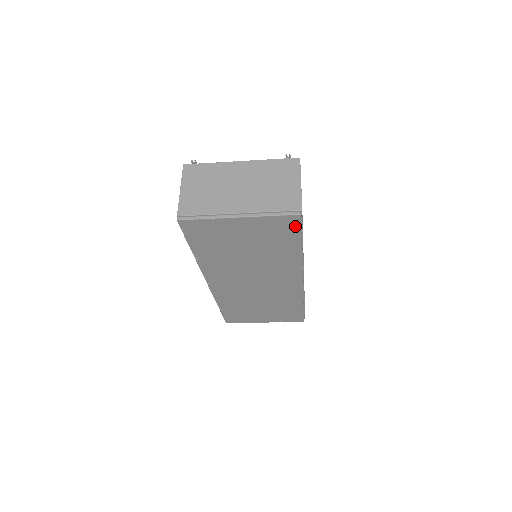
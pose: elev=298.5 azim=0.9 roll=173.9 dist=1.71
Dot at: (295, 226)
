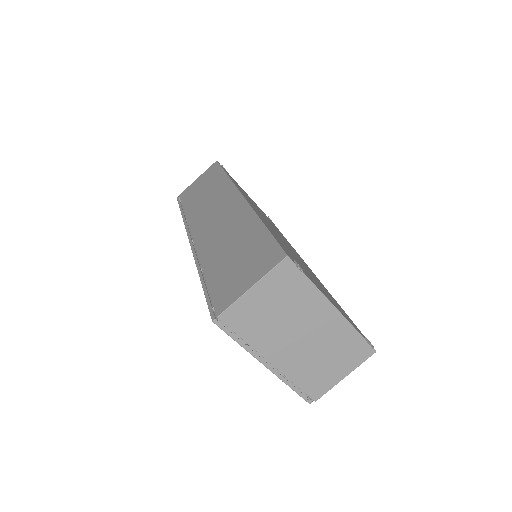
Dot at: occluded
